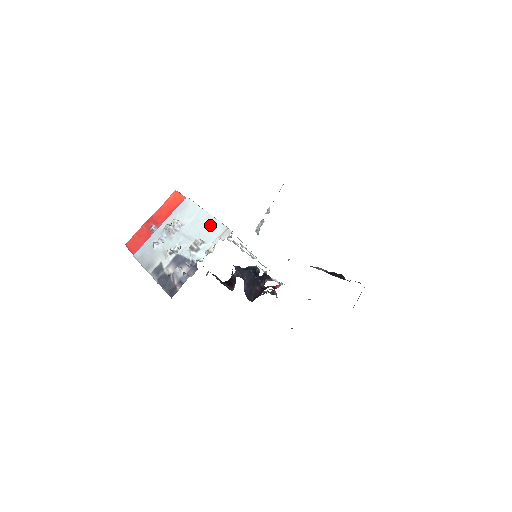
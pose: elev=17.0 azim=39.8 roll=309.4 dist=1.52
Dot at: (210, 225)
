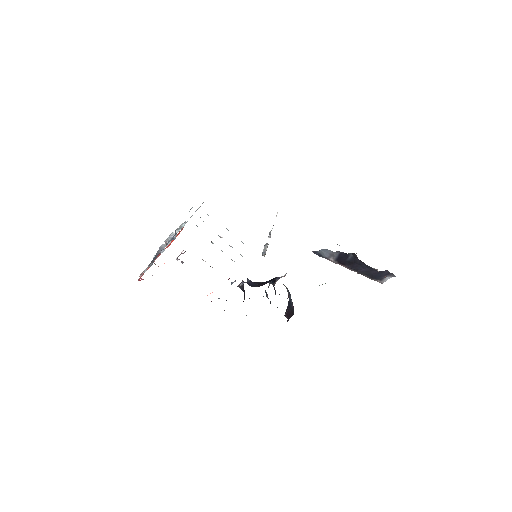
Dot at: occluded
